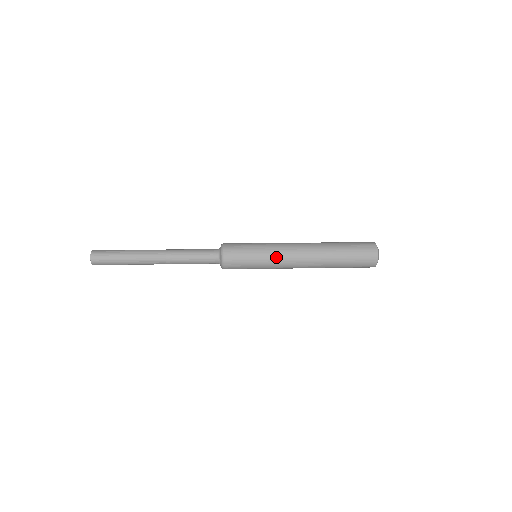
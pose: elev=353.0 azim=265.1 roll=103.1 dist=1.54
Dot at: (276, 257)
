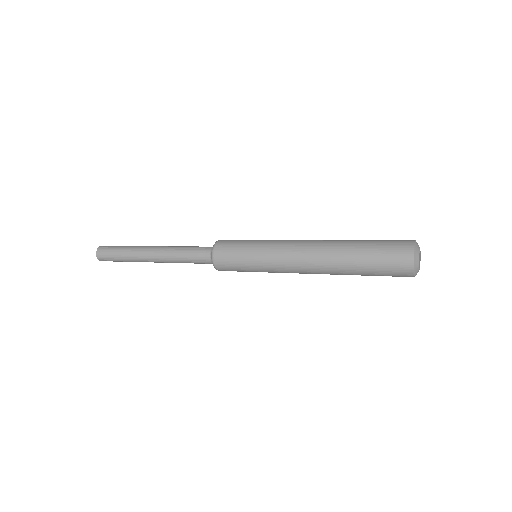
Dot at: (274, 270)
